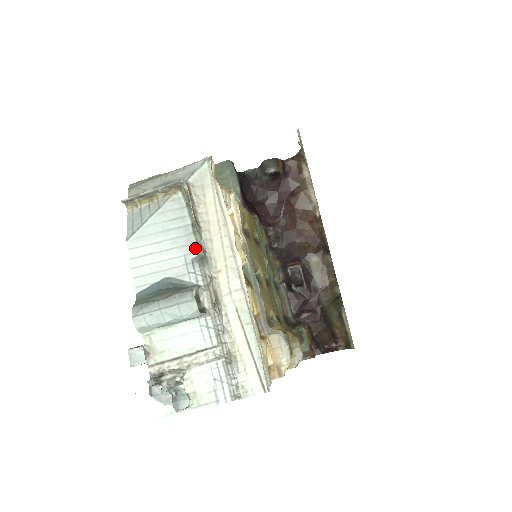
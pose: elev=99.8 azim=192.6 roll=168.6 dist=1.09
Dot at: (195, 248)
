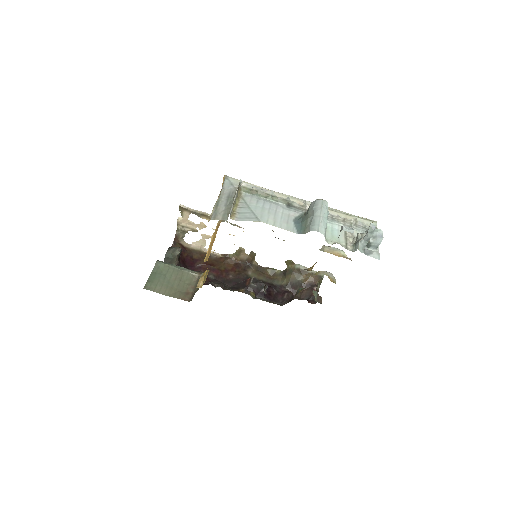
Dot at: (281, 204)
